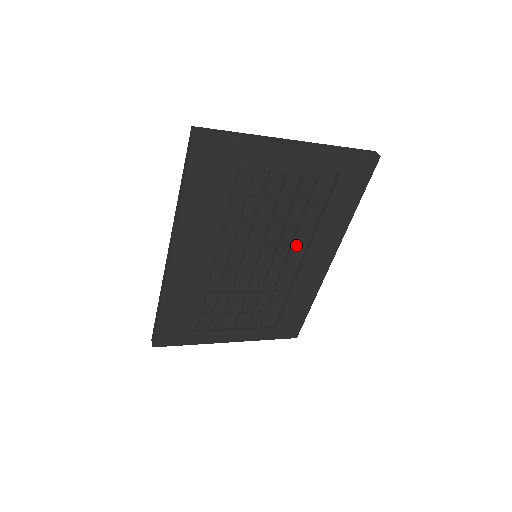
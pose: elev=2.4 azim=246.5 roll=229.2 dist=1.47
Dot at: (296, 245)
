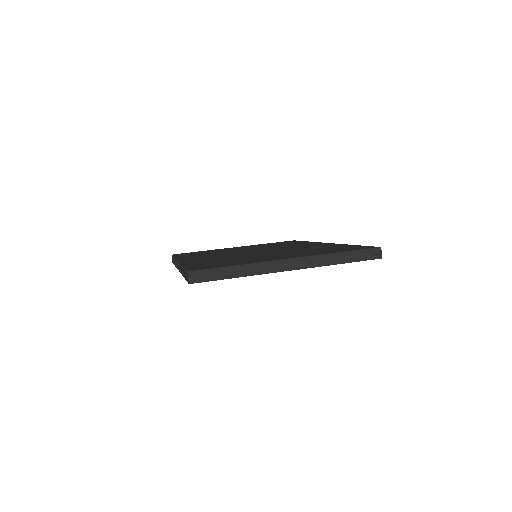
Dot at: occluded
